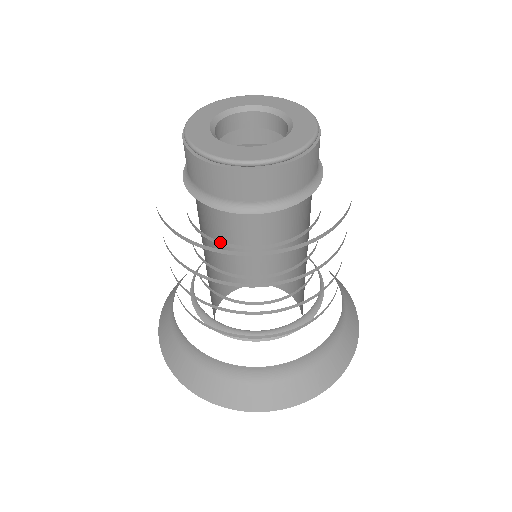
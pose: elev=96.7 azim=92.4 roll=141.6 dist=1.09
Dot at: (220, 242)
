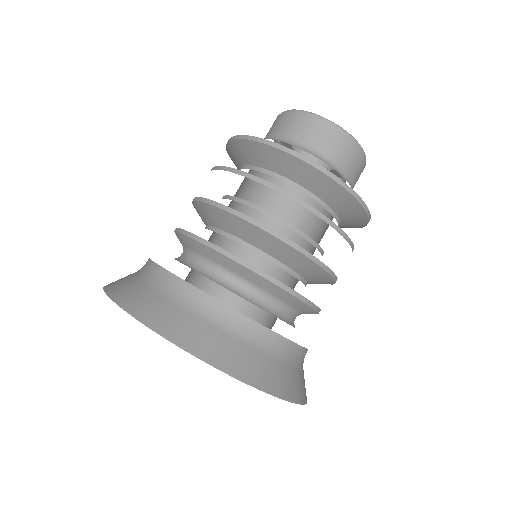
Dot at: (263, 169)
